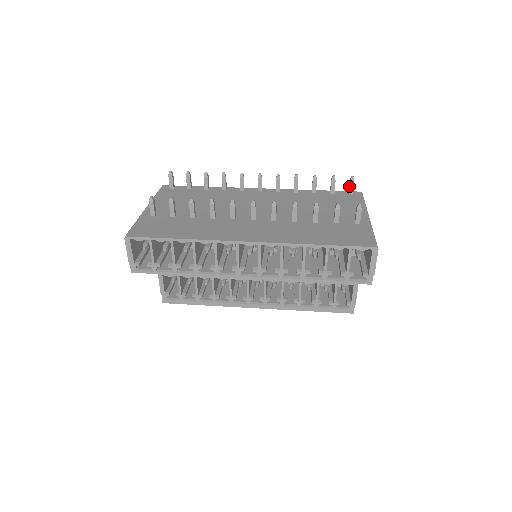
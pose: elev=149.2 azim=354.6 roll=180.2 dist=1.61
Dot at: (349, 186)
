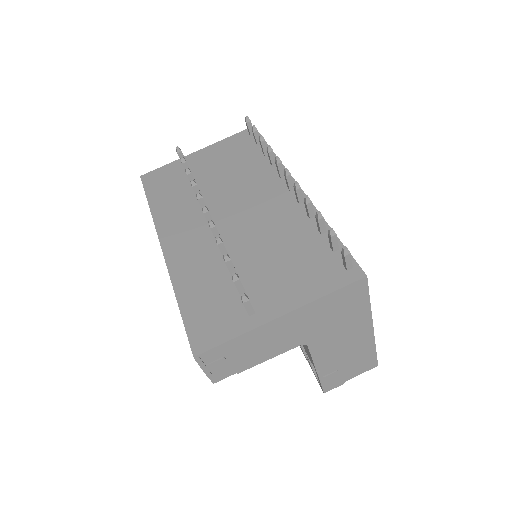
Dot at: (342, 257)
